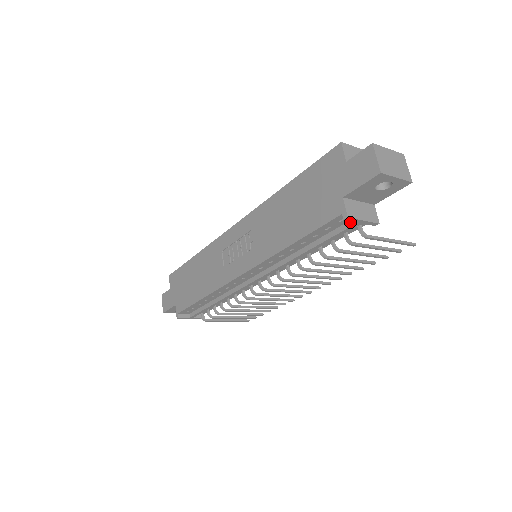
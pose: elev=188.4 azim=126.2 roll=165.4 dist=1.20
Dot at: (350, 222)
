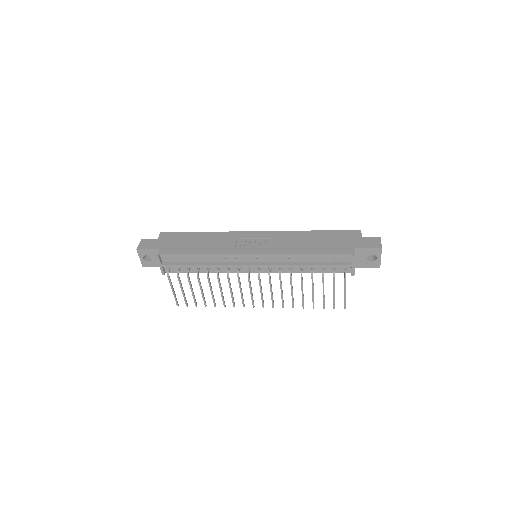
Dot at: (347, 263)
